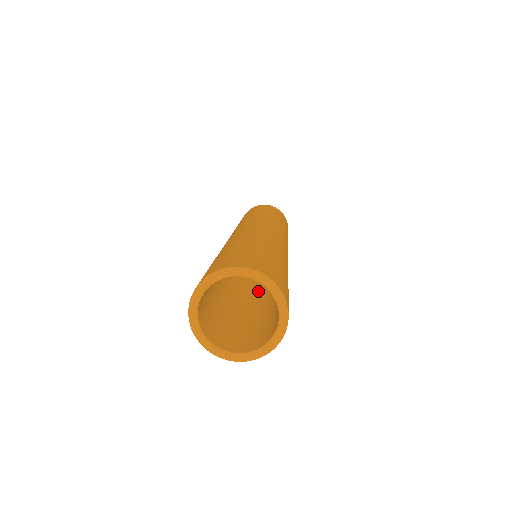
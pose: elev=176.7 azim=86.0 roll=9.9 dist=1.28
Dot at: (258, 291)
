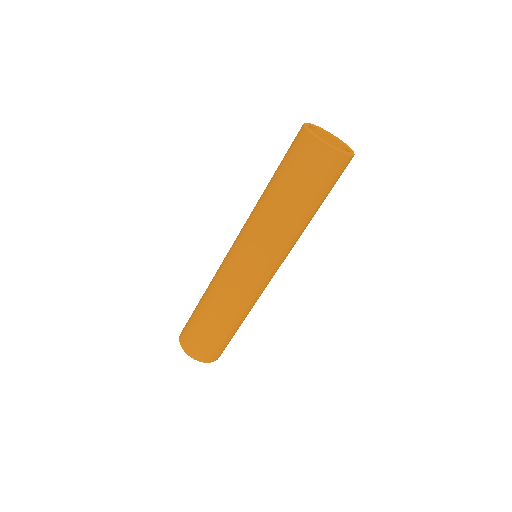
Dot at: occluded
